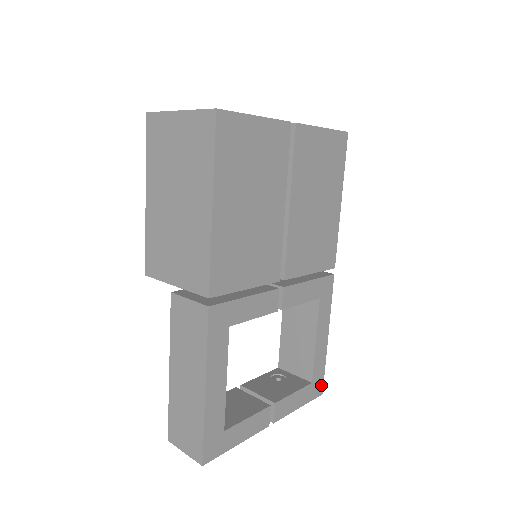
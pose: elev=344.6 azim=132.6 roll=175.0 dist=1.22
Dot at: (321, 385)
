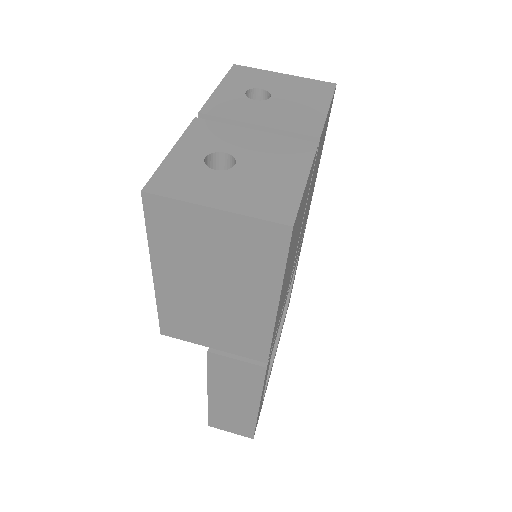
Dot at: occluded
